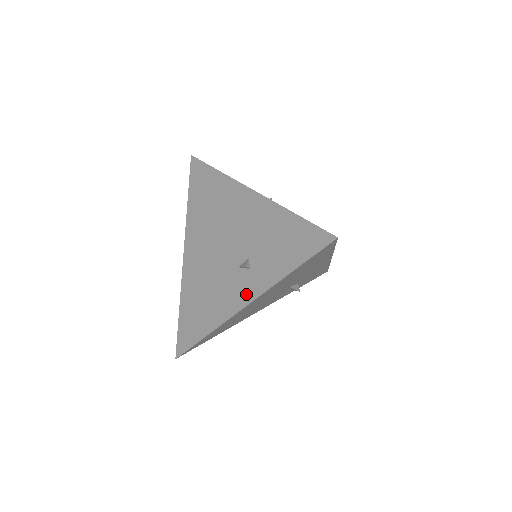
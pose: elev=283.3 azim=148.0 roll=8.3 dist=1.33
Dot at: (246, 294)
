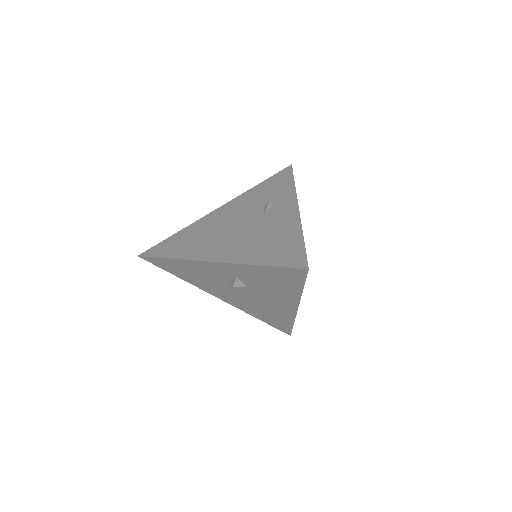
Dot at: (289, 206)
